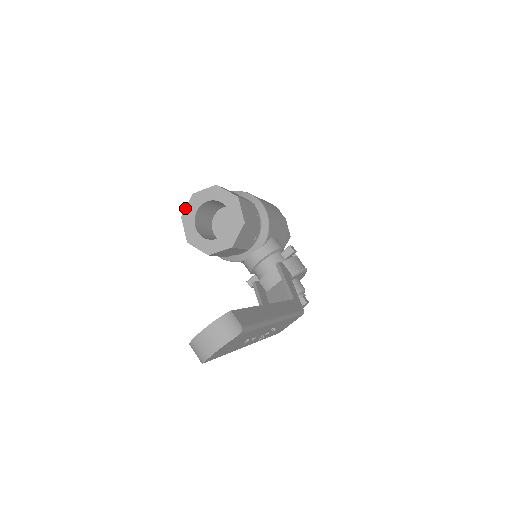
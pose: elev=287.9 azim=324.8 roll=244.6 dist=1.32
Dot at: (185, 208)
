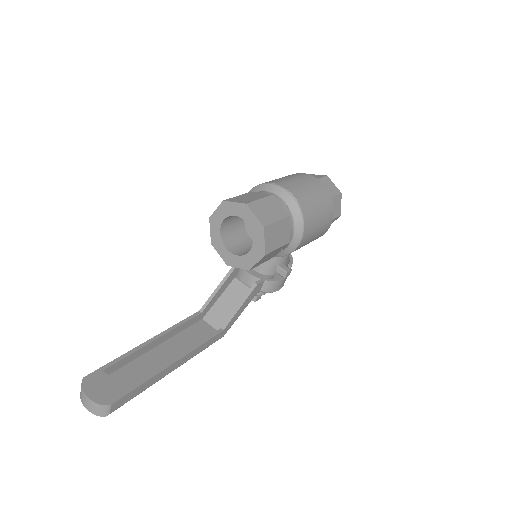
Dot at: (232, 201)
